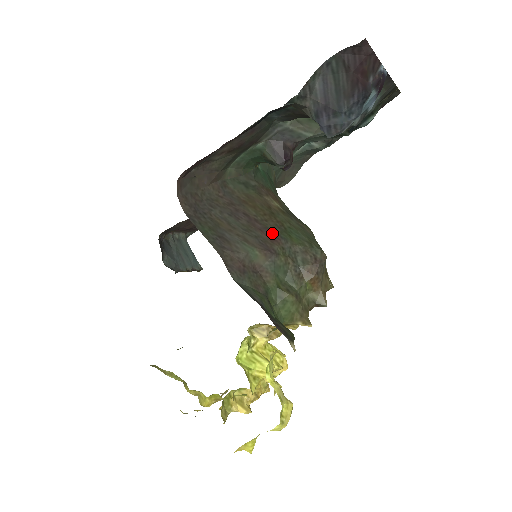
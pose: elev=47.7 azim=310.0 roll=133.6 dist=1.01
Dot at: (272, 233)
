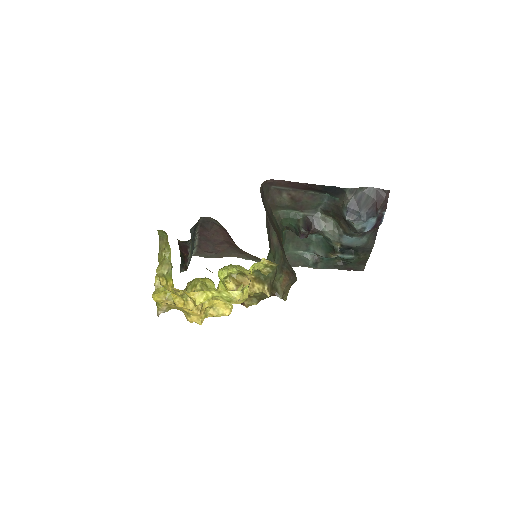
Dot at: (281, 245)
